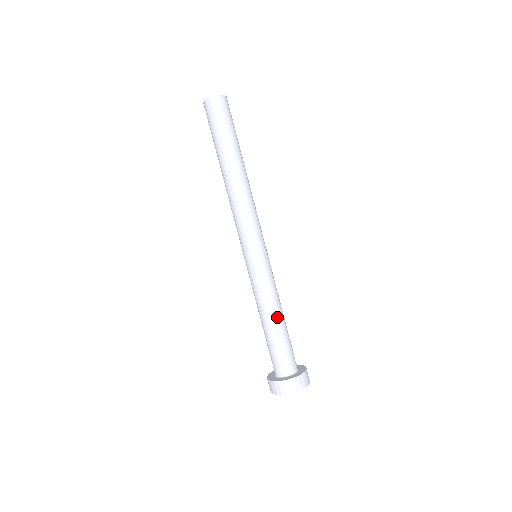
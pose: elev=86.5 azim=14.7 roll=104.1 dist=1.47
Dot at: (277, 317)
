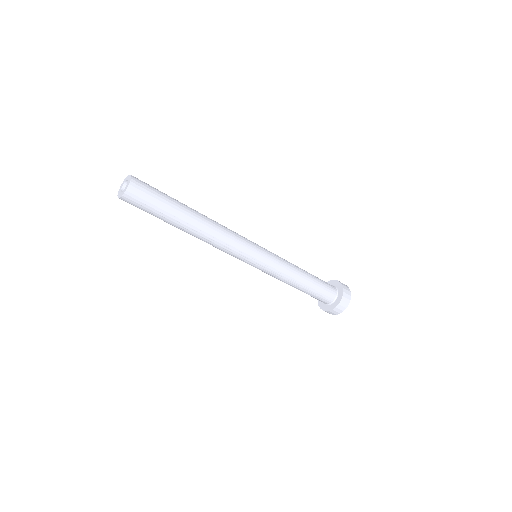
Dot at: (303, 276)
